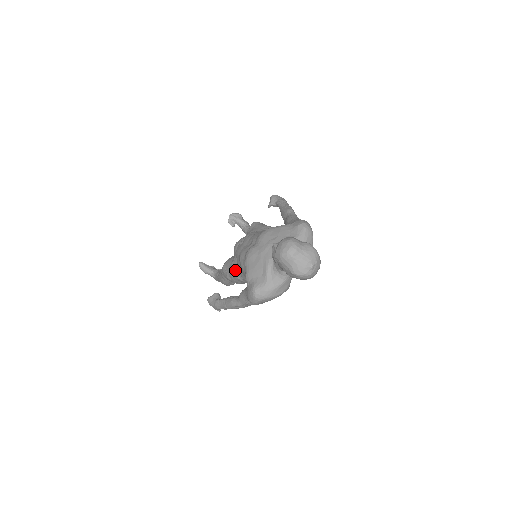
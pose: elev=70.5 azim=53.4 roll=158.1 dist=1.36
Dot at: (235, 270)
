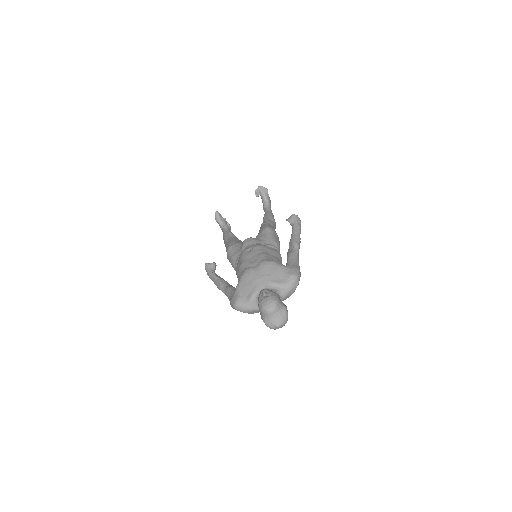
Dot at: (235, 262)
